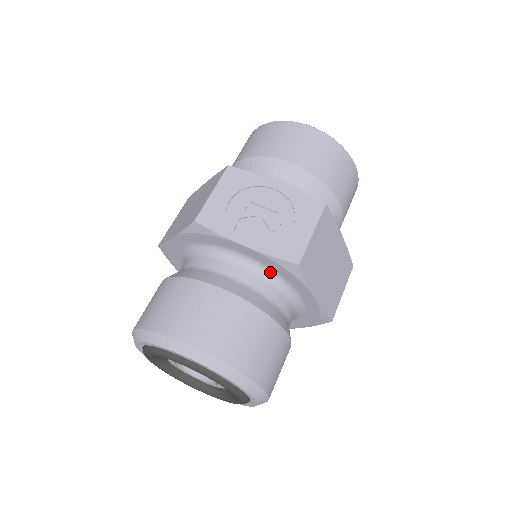
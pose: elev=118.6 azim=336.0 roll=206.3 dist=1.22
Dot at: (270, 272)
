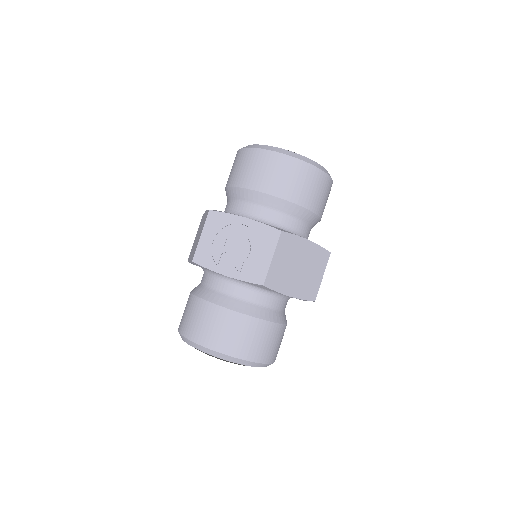
Dot at: (252, 285)
